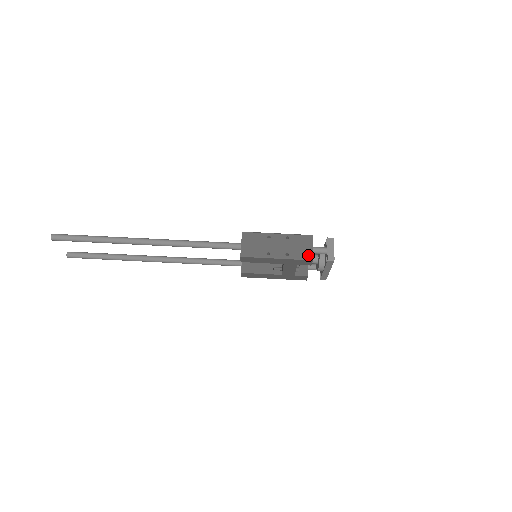
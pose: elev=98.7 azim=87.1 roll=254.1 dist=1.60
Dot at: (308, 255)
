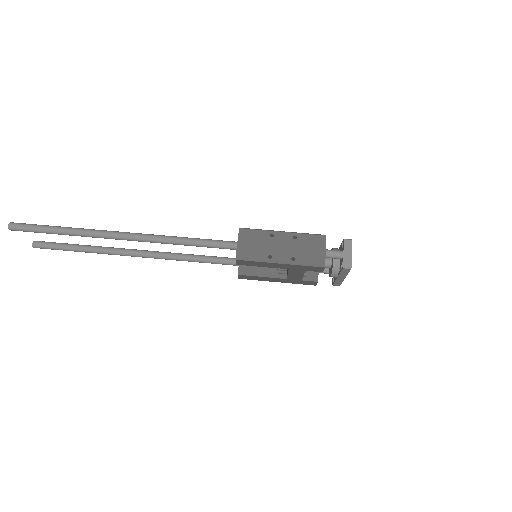
Dot at: (319, 260)
